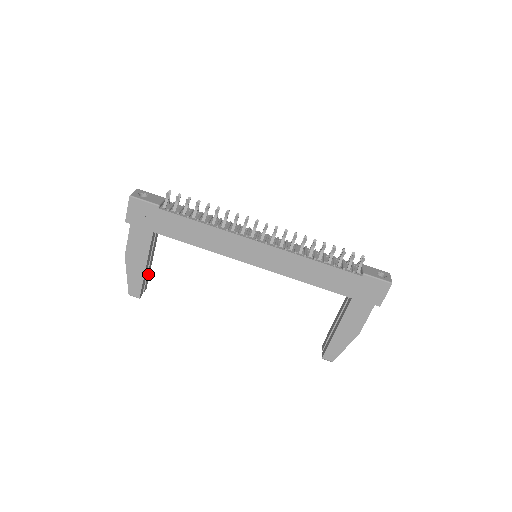
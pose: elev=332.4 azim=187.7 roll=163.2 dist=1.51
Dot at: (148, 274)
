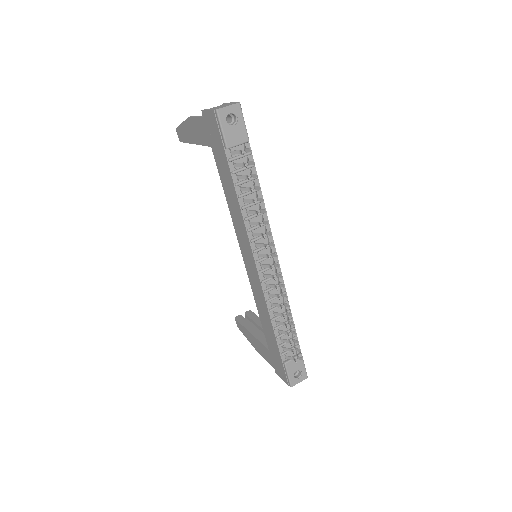
Dot at: occluded
